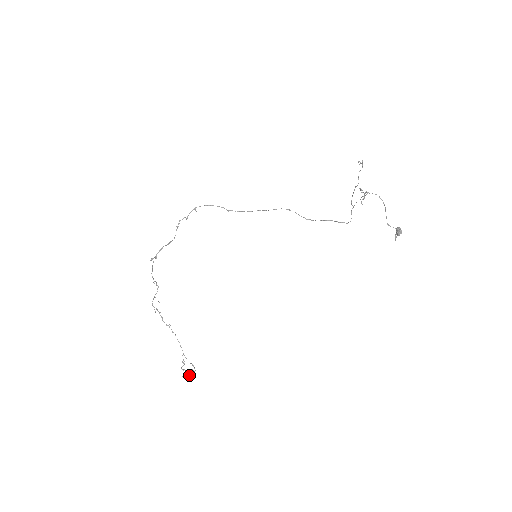
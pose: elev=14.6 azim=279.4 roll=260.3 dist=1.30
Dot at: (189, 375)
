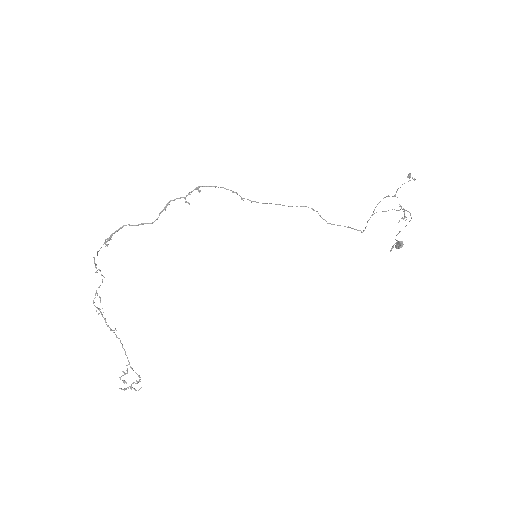
Dot at: occluded
